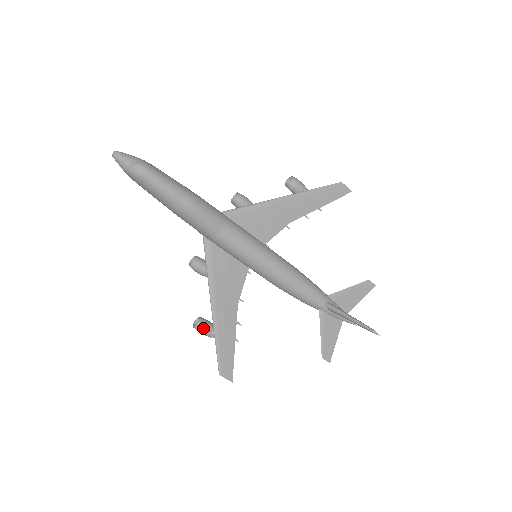
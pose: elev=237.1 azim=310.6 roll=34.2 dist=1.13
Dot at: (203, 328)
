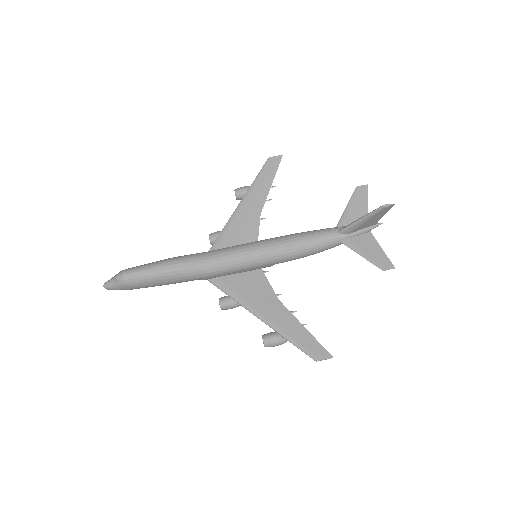
Dot at: (270, 340)
